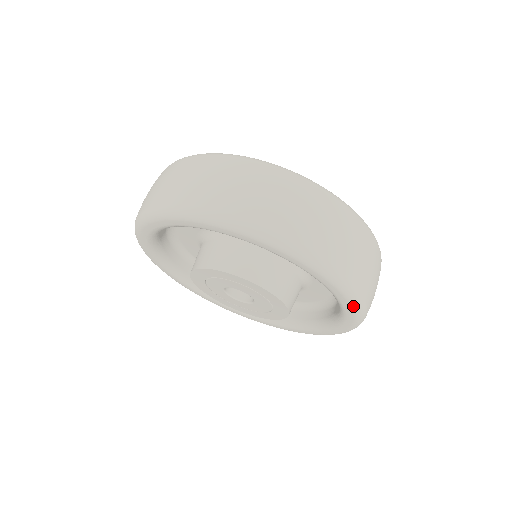
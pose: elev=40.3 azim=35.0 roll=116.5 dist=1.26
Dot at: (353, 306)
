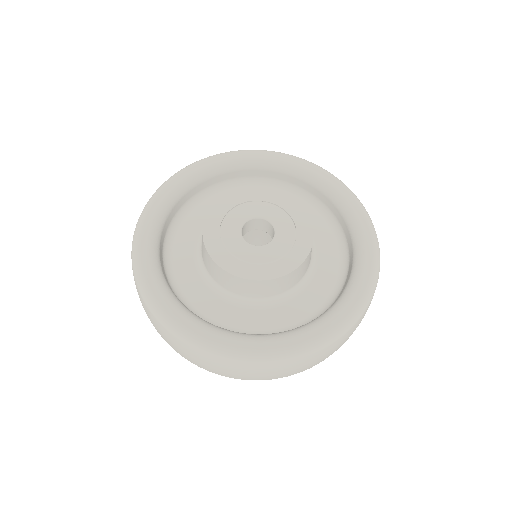
Dot at: occluded
